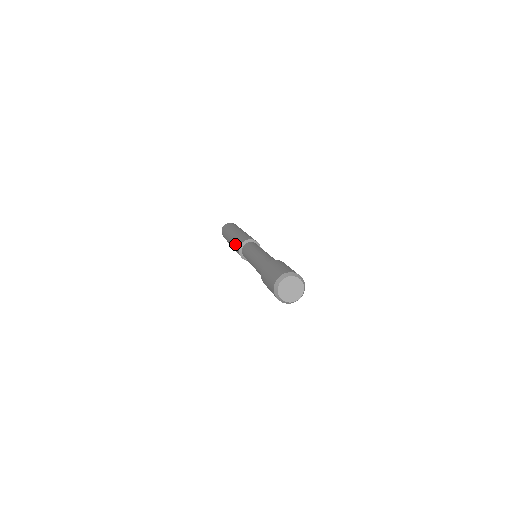
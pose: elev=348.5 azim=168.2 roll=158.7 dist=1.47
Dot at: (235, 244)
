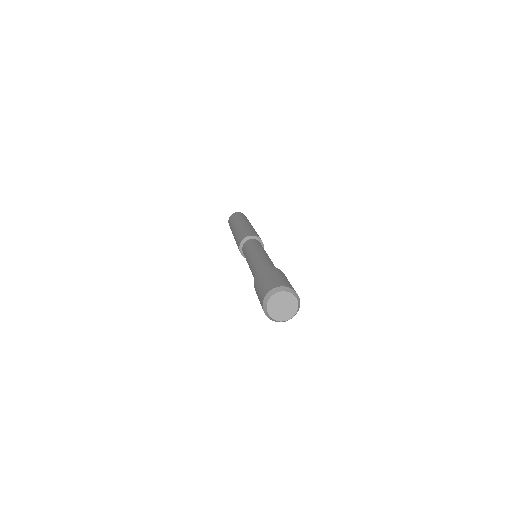
Dot at: (242, 232)
